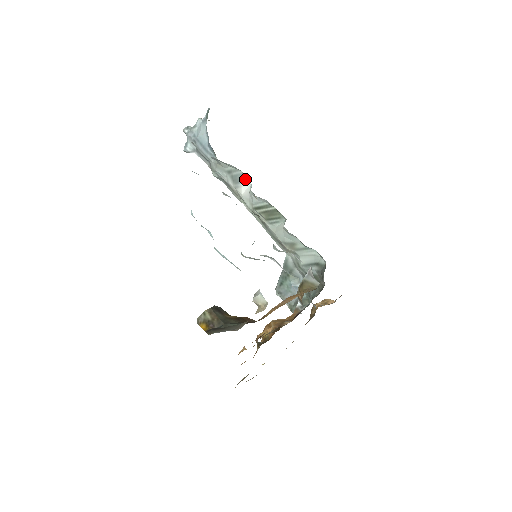
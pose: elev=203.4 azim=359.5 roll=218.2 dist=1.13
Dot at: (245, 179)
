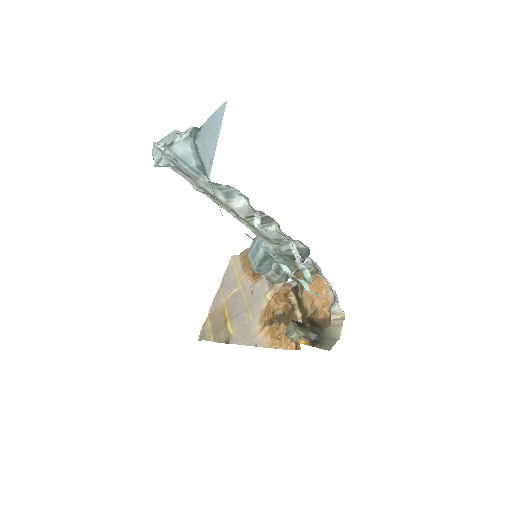
Dot at: (239, 195)
